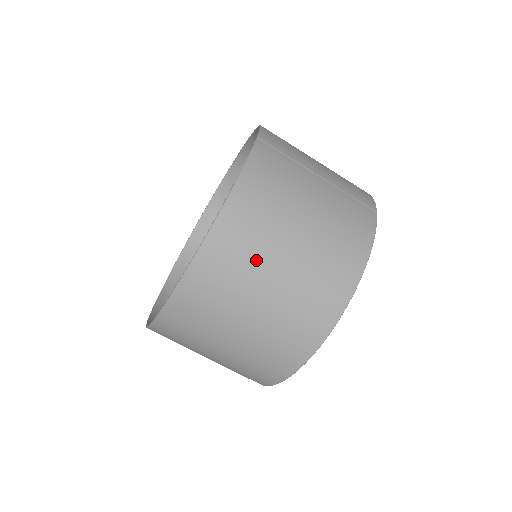
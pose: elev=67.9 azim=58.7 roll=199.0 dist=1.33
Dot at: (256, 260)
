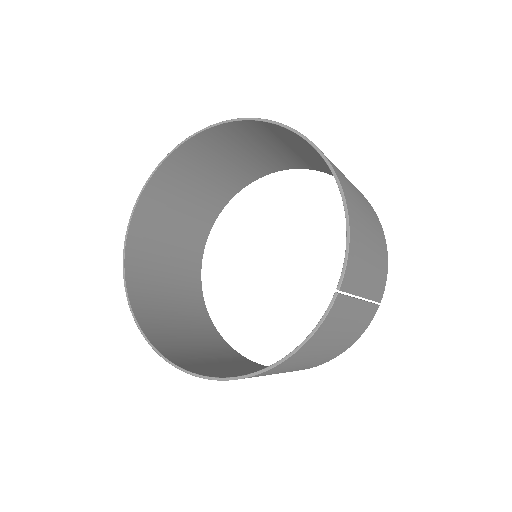
Dot at: (270, 374)
